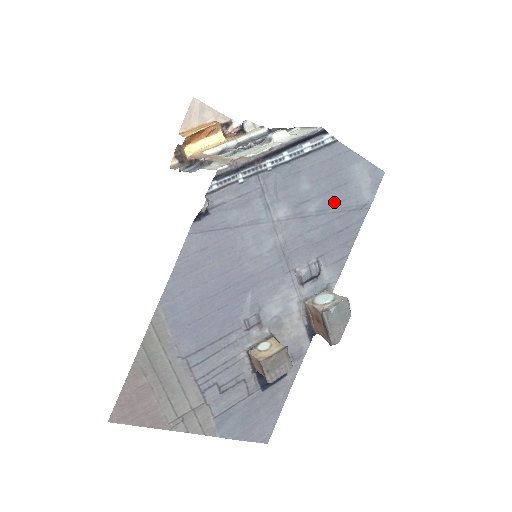
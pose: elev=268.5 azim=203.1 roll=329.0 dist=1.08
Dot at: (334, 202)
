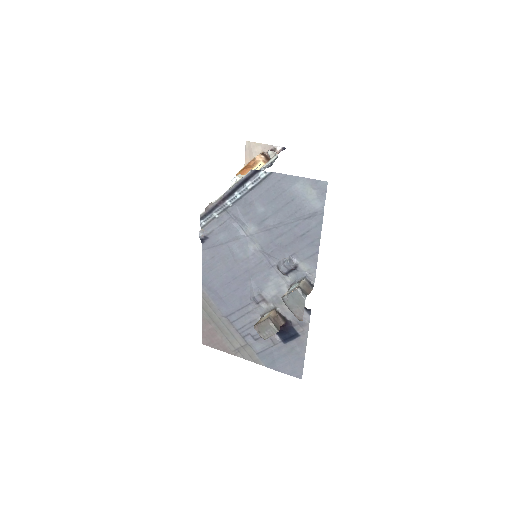
Dot at: (288, 215)
